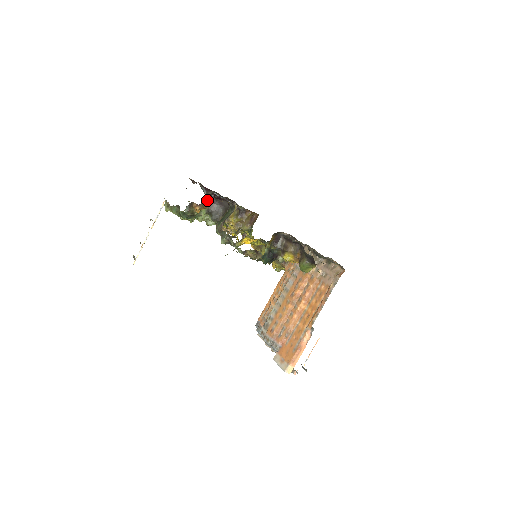
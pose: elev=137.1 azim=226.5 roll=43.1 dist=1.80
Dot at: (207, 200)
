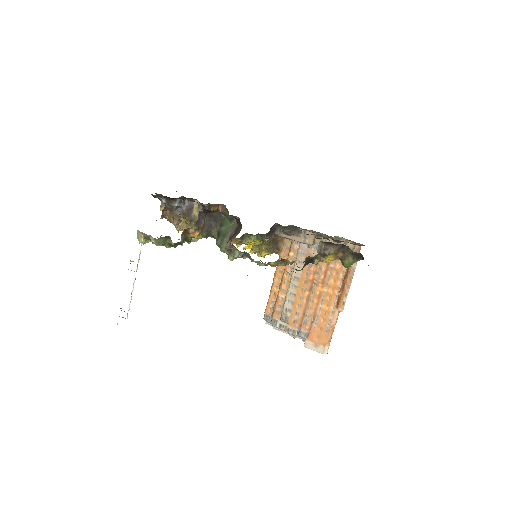
Dot at: (204, 220)
